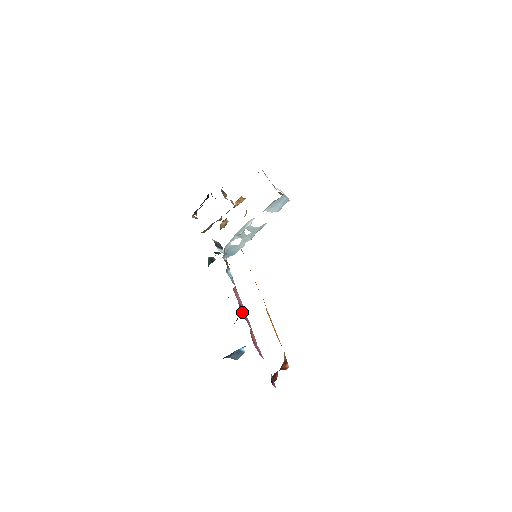
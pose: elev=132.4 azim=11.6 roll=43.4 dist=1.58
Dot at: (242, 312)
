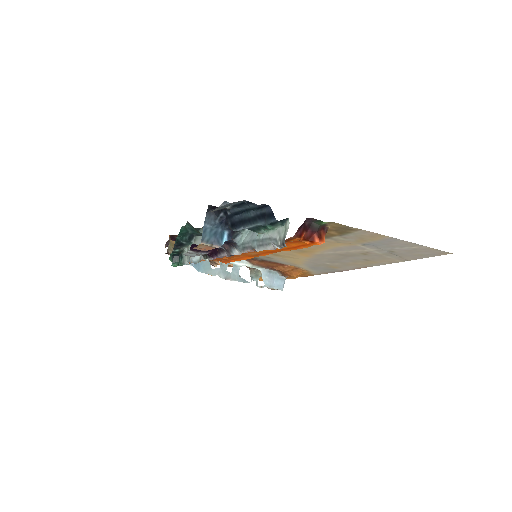
Dot at: occluded
